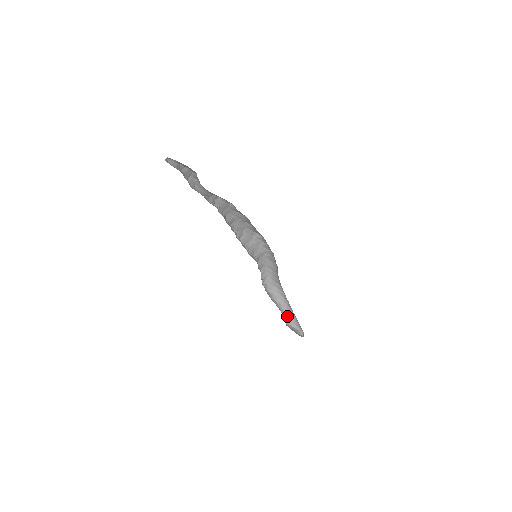
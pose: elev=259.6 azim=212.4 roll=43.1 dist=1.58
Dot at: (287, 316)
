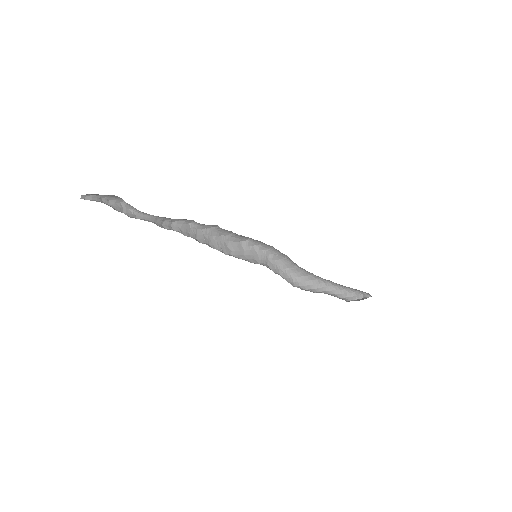
Dot at: (342, 296)
